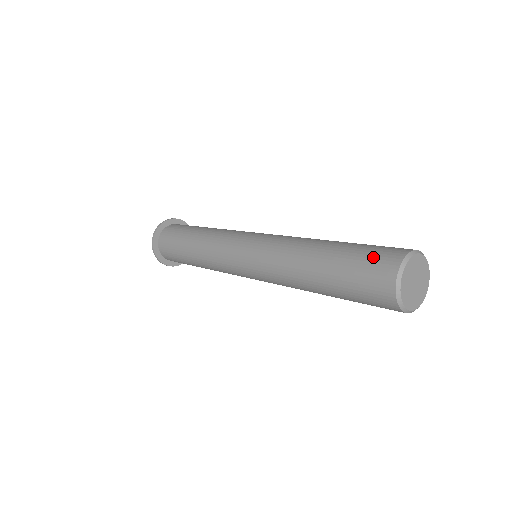
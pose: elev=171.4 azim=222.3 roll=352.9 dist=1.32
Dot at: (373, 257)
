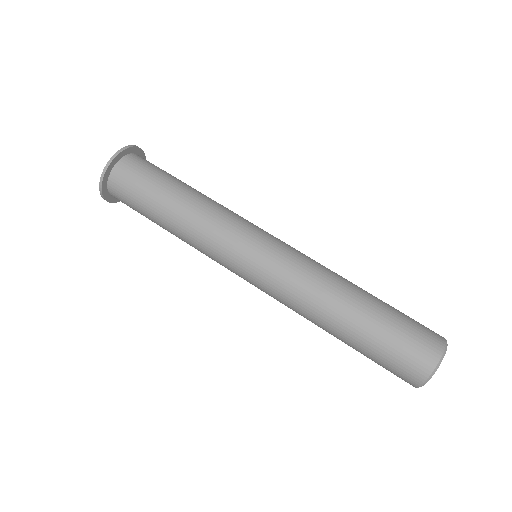
Dot at: (405, 354)
